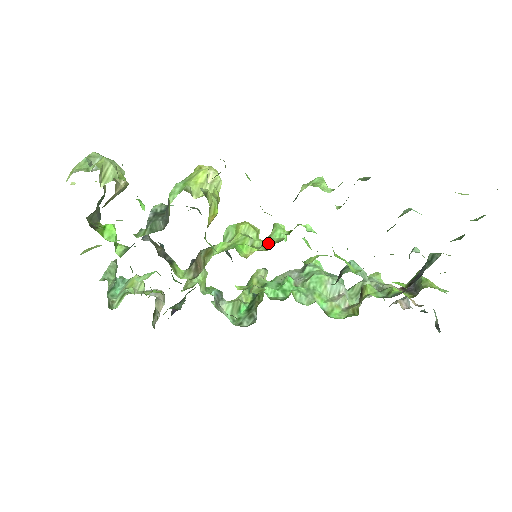
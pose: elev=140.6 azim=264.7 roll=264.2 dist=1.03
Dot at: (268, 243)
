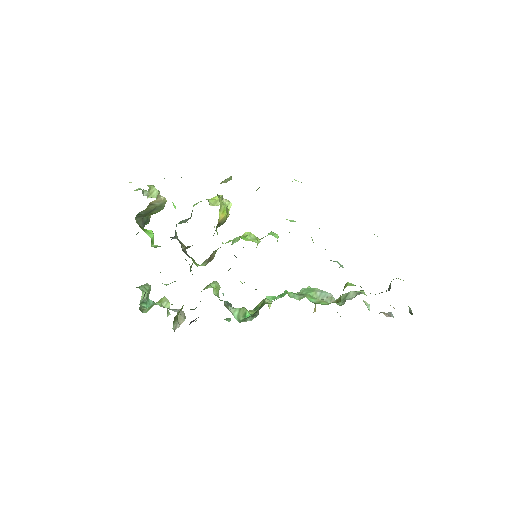
Dot at: (263, 237)
